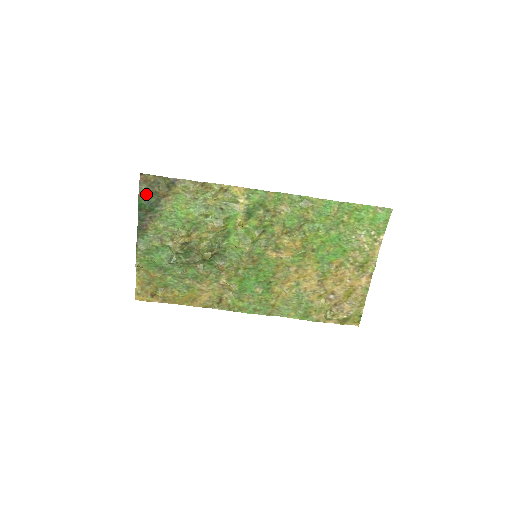
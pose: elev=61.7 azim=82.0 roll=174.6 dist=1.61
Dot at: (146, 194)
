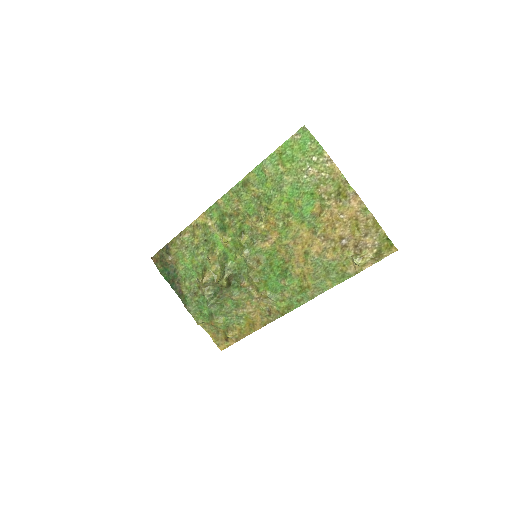
Dot at: (163, 269)
